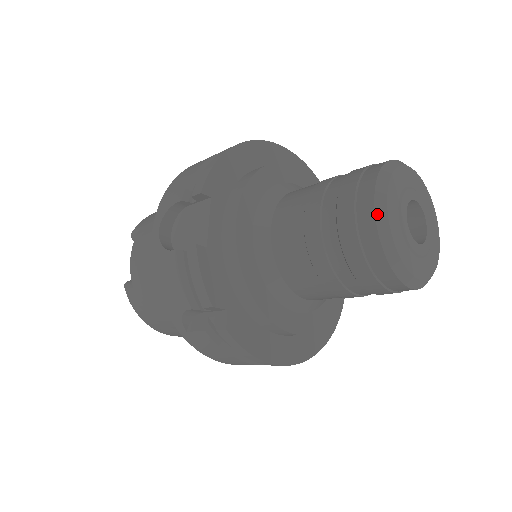
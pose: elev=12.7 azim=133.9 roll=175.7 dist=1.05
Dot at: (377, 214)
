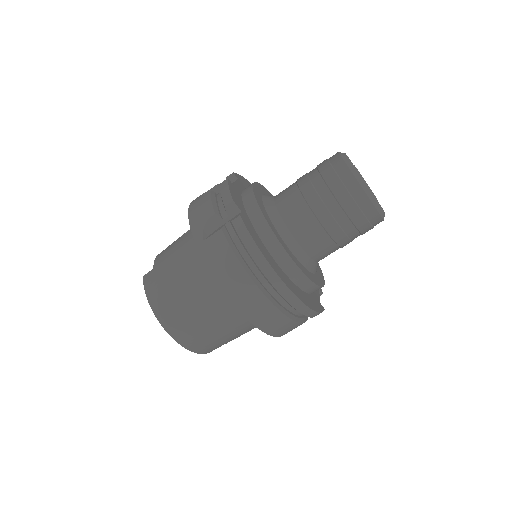
Dot at: (340, 154)
